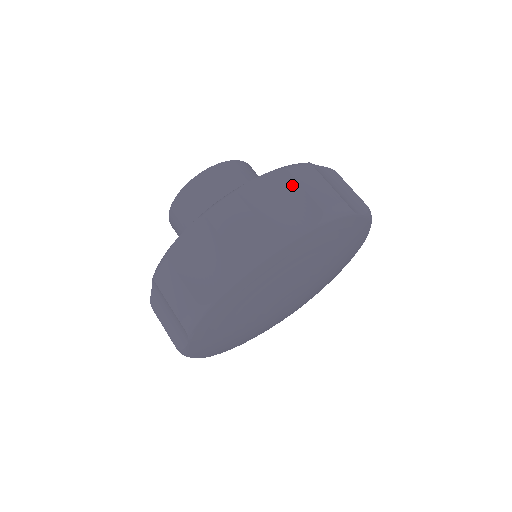
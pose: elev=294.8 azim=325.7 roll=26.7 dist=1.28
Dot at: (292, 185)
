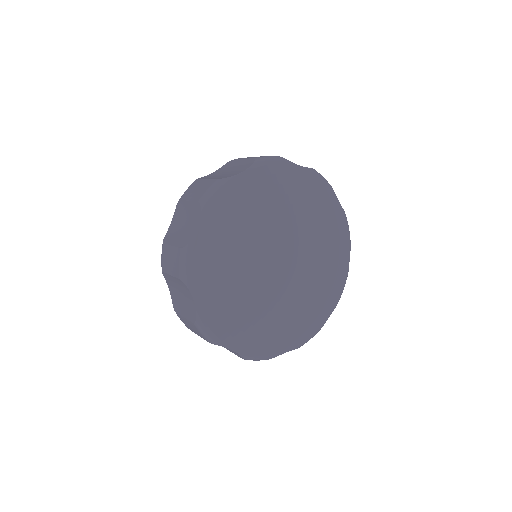
Dot at: (235, 163)
